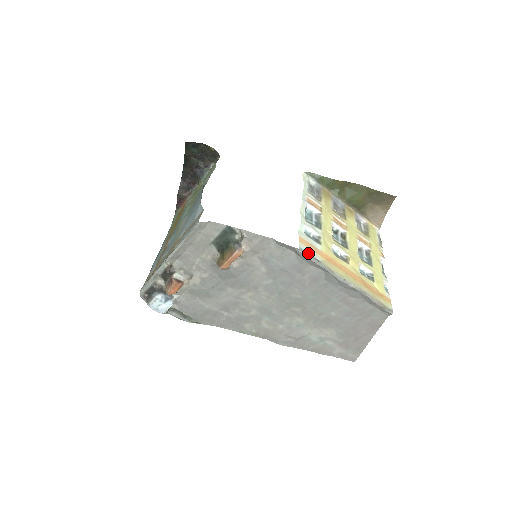
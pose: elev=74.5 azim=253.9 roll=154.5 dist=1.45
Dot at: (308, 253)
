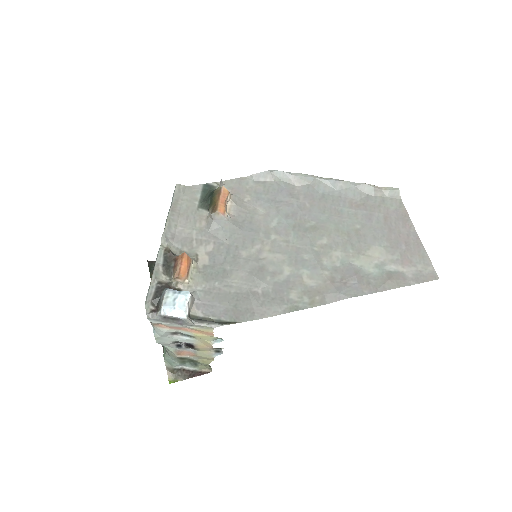
Dot at: (284, 173)
